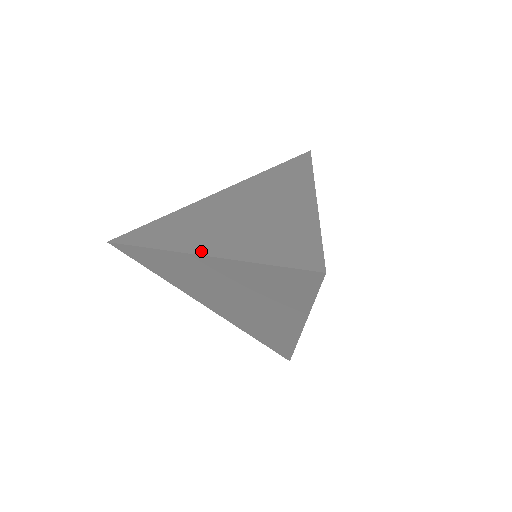
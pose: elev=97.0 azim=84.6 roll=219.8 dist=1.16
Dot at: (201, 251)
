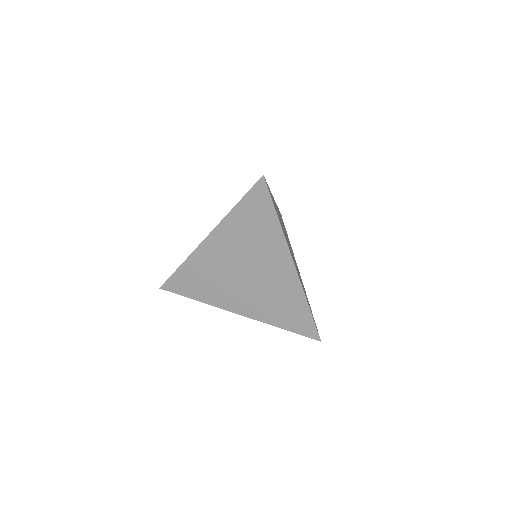
Dot at: (240, 312)
